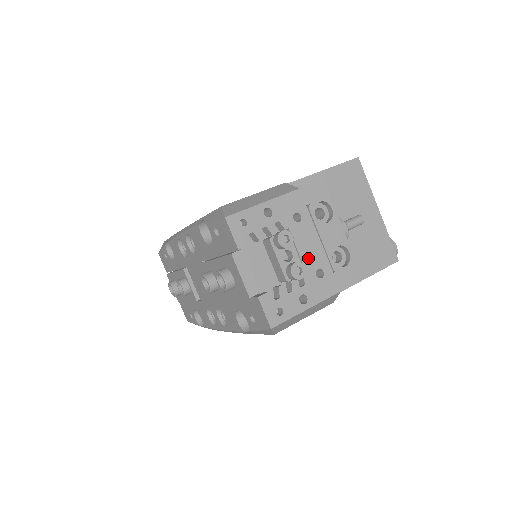
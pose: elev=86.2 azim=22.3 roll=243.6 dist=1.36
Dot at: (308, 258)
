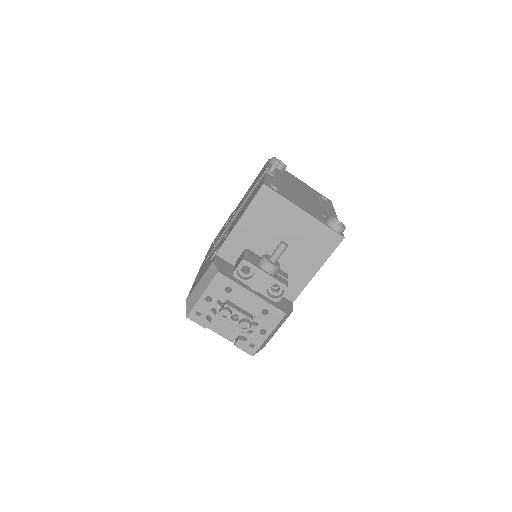
Dot at: (251, 308)
